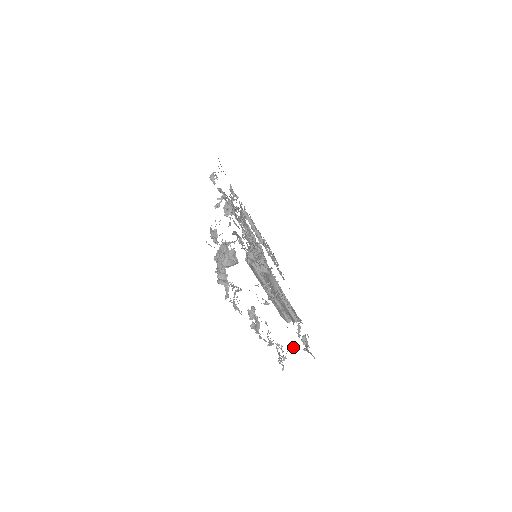
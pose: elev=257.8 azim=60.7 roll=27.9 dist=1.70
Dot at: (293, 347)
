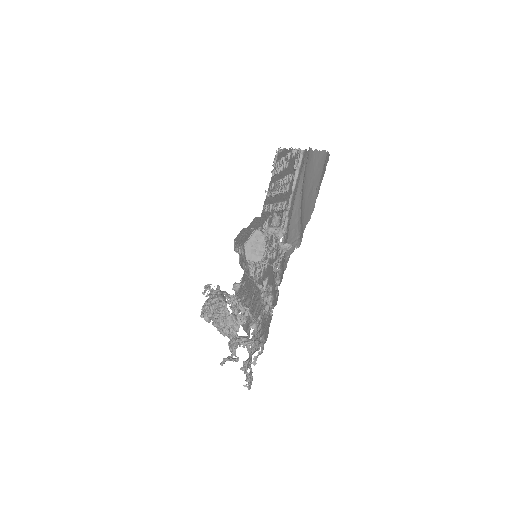
Dot at: occluded
